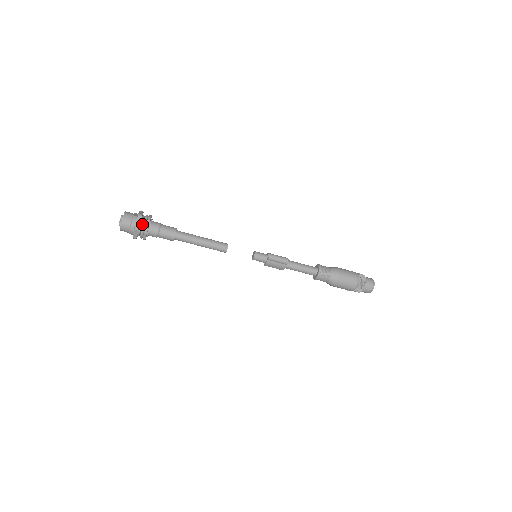
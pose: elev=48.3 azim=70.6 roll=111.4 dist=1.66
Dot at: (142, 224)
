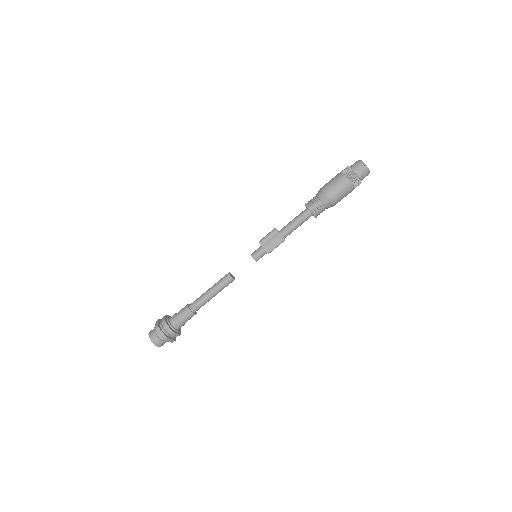
Dot at: (162, 323)
